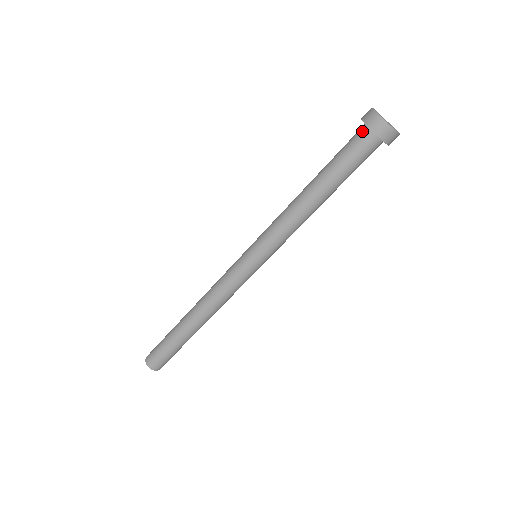
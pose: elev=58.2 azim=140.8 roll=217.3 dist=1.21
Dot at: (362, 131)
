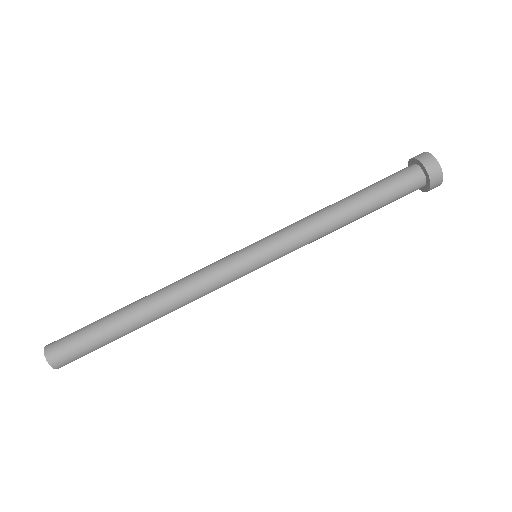
Dot at: (415, 170)
